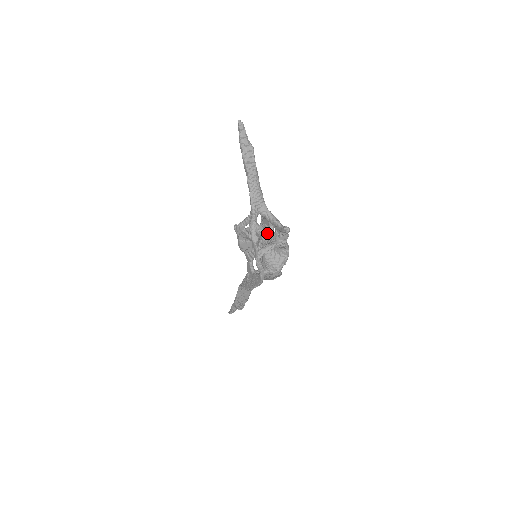
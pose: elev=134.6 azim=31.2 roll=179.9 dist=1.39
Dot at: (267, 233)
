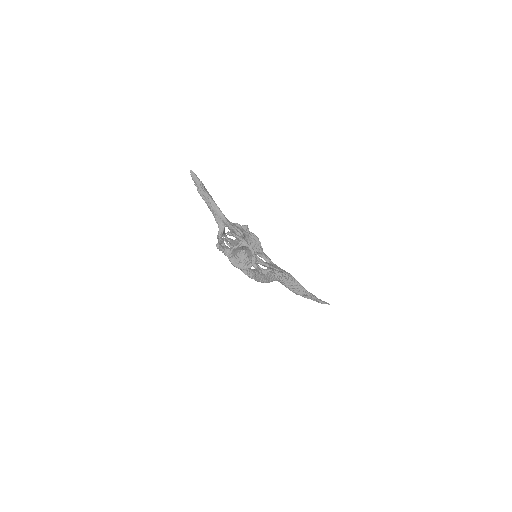
Dot at: occluded
